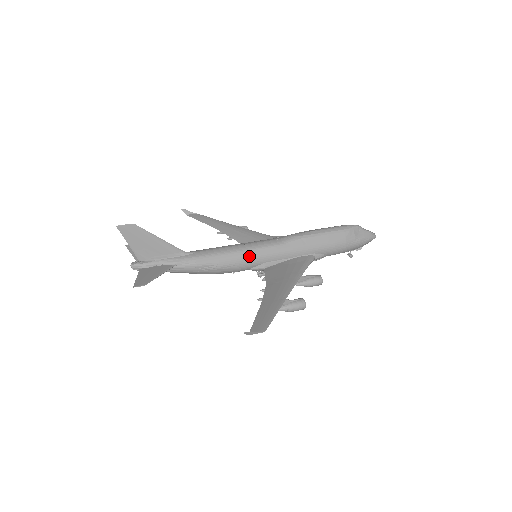
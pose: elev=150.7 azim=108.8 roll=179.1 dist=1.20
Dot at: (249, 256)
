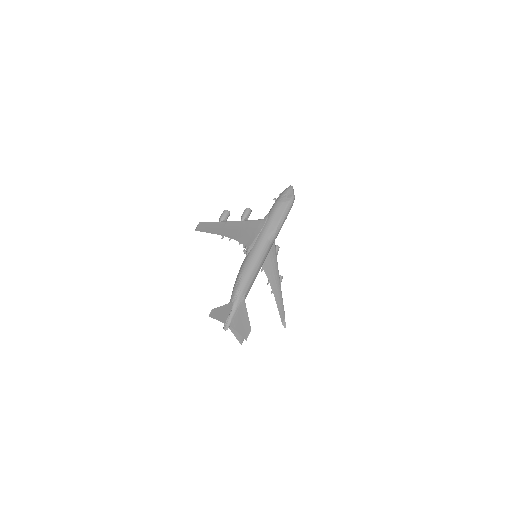
Dot at: occluded
